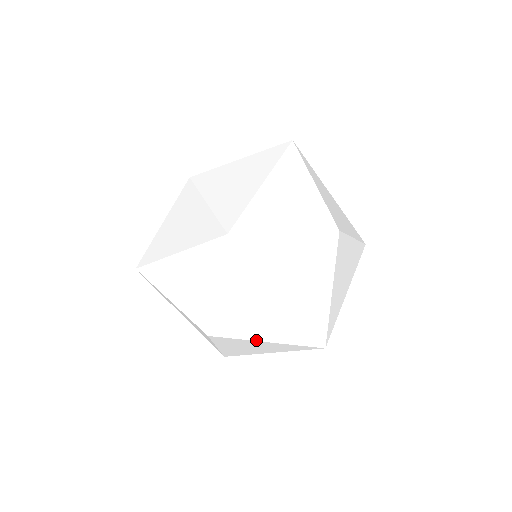
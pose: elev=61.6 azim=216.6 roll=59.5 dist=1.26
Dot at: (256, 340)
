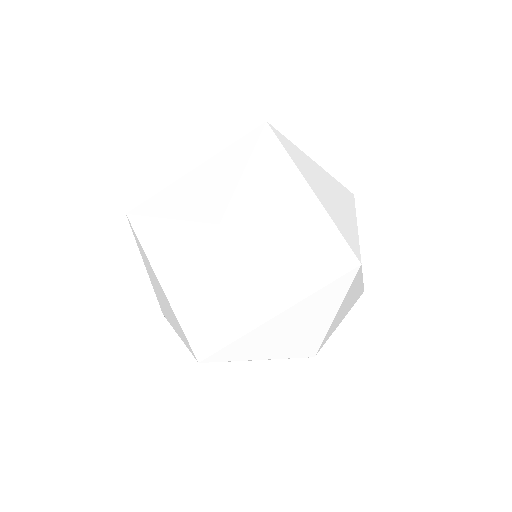
Dot at: occluded
